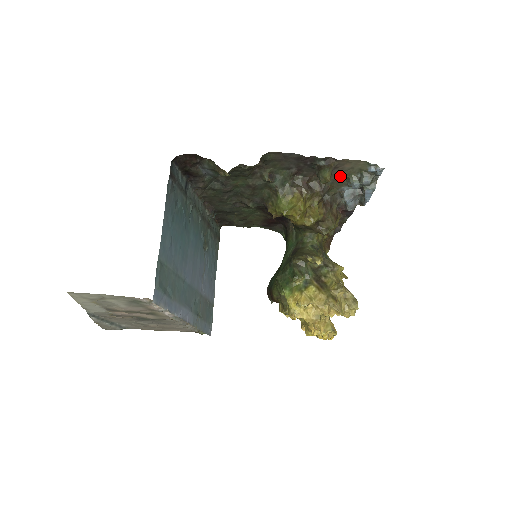
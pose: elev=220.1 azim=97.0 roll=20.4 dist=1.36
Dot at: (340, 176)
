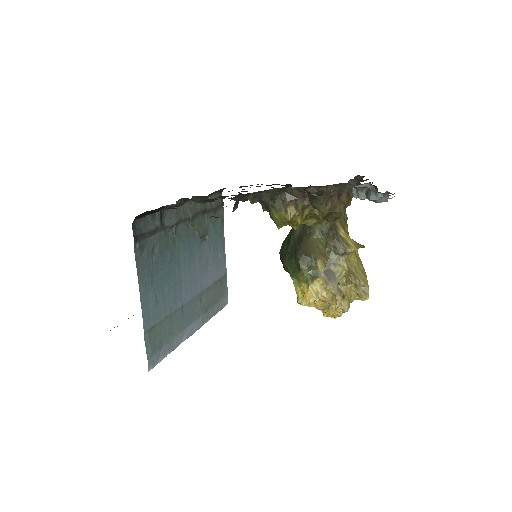
Dot at: occluded
